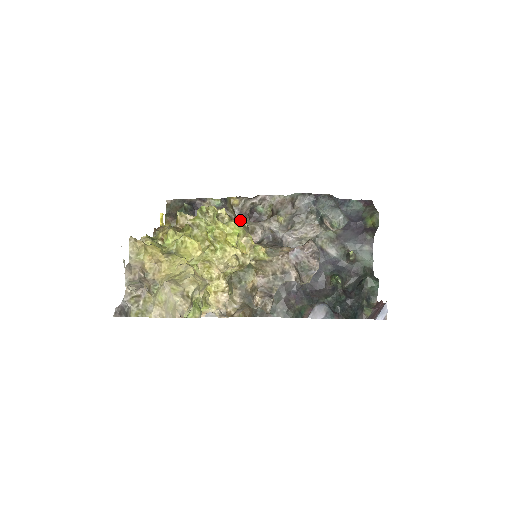
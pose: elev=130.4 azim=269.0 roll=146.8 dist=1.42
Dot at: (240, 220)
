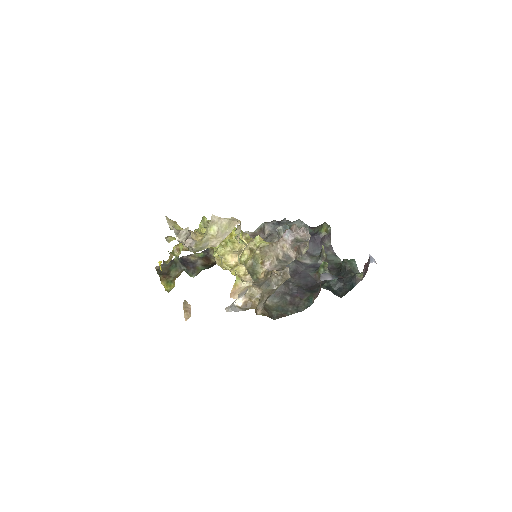
Dot at: occluded
